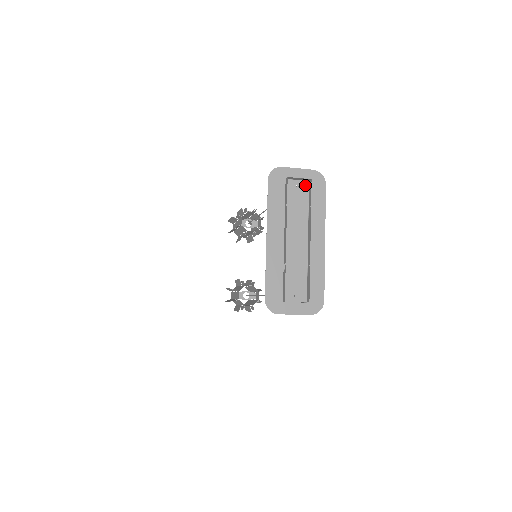
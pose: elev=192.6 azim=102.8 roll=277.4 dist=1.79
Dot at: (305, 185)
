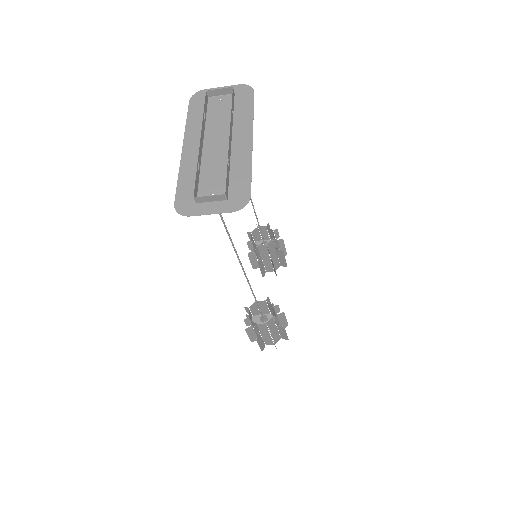
Dot at: (230, 98)
